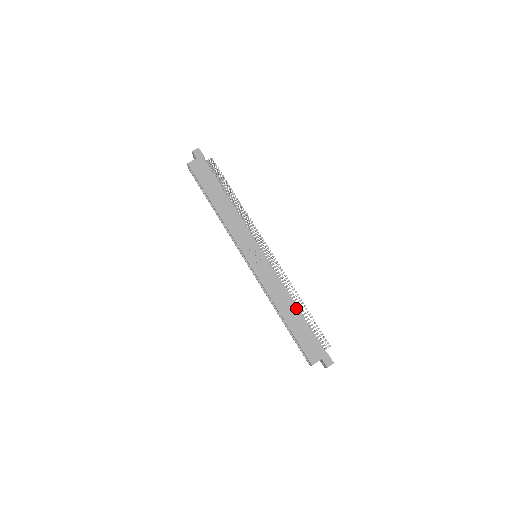
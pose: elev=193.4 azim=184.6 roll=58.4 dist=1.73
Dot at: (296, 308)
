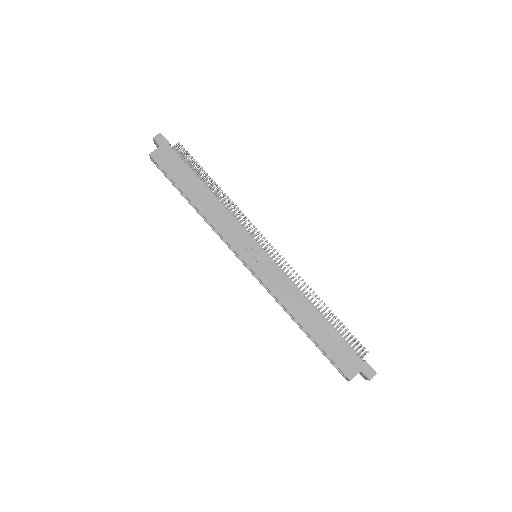
Dot at: (318, 313)
